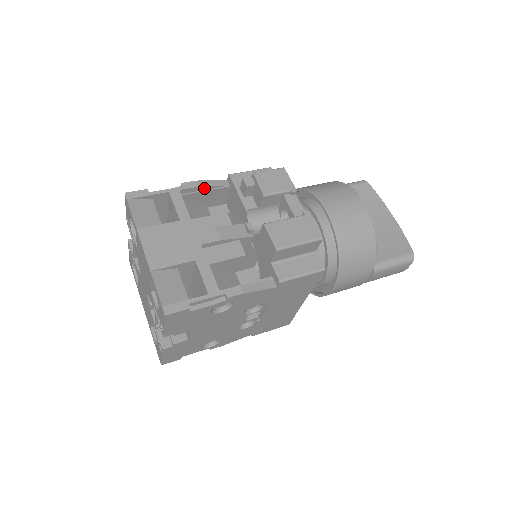
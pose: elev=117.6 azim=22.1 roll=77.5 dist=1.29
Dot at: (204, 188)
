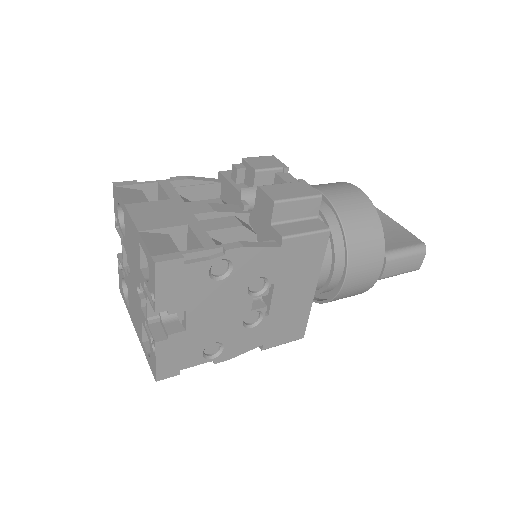
Dot at: (195, 182)
